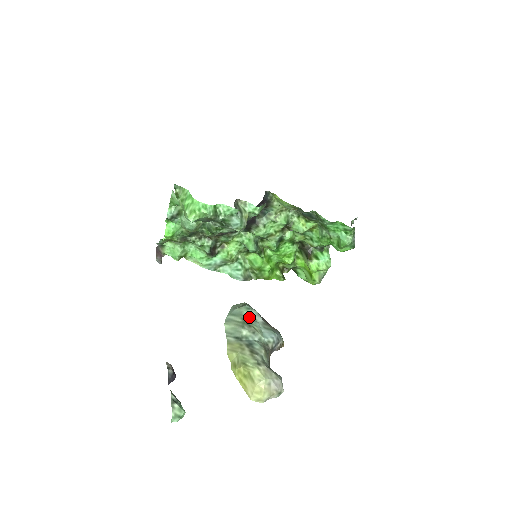
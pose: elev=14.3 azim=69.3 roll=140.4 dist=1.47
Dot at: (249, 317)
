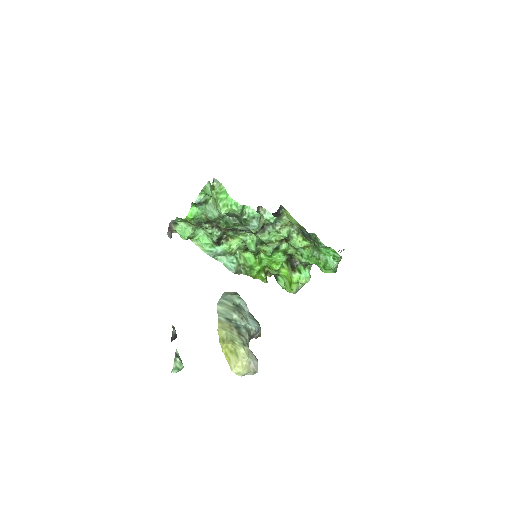
Dot at: (239, 305)
